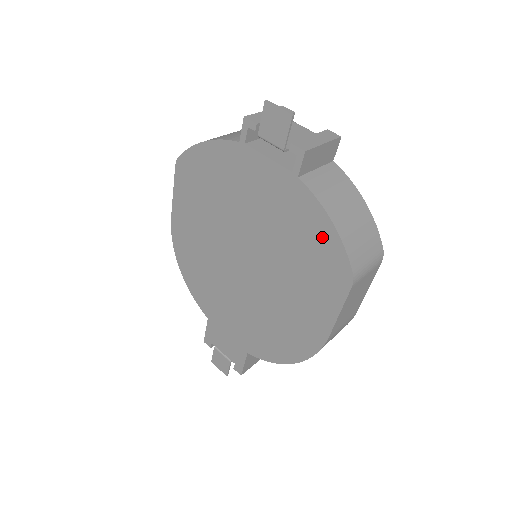
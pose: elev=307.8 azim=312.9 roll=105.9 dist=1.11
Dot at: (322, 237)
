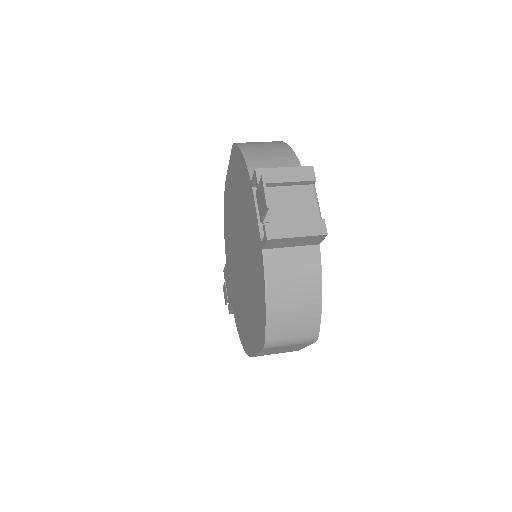
Dot at: (261, 301)
